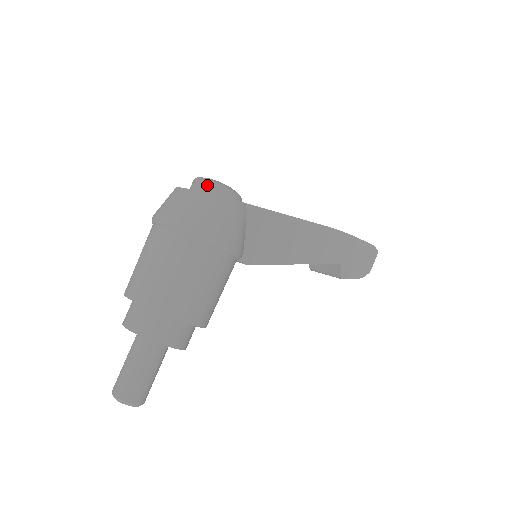
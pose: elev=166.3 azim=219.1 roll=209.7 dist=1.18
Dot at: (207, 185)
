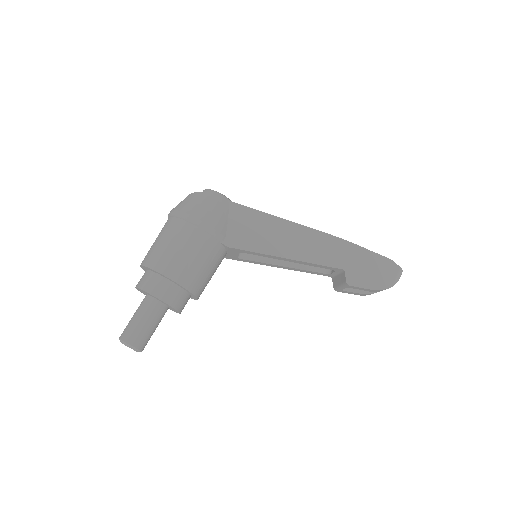
Dot at: (204, 192)
